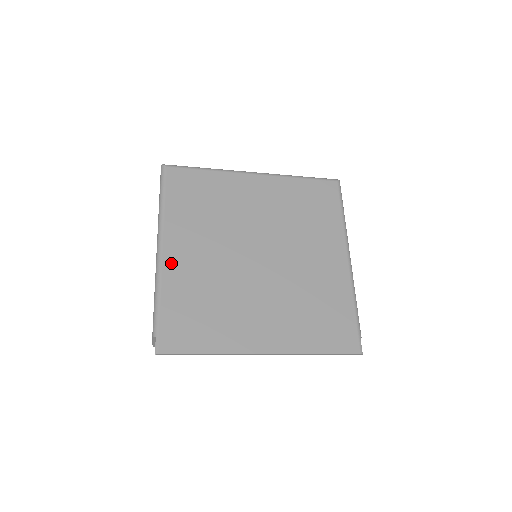
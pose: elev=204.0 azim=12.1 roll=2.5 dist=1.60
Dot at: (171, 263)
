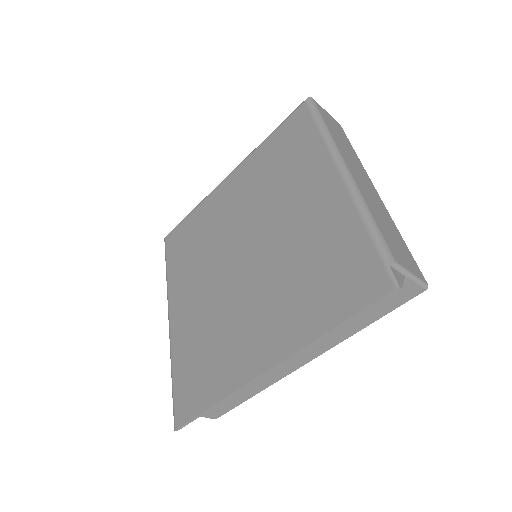
Dot at: (176, 324)
